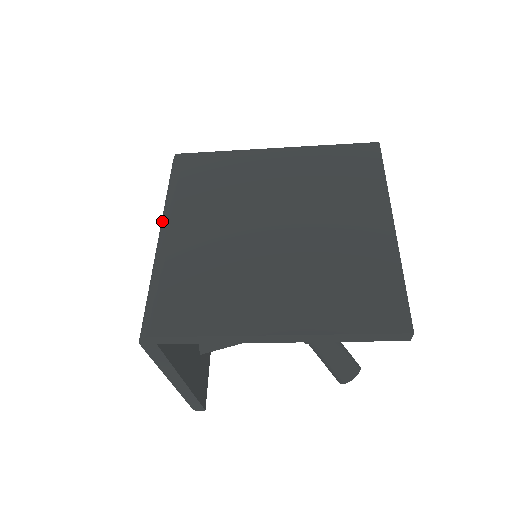
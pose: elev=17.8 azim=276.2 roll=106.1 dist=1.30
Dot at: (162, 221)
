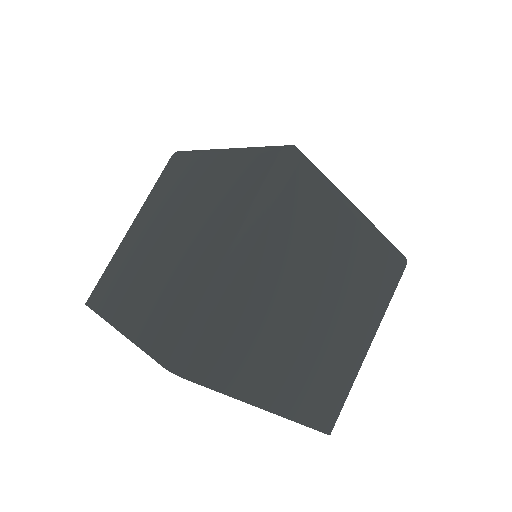
Dot at: (244, 237)
